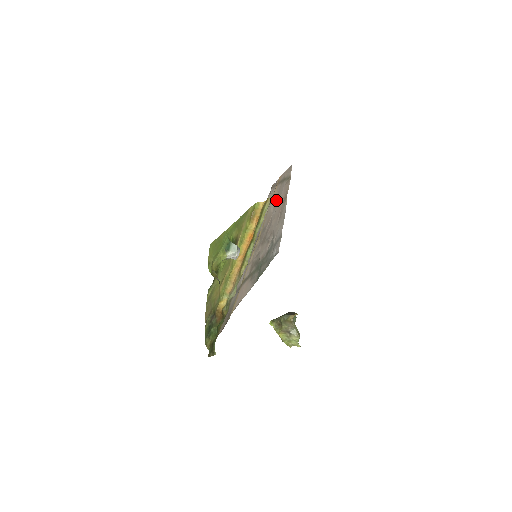
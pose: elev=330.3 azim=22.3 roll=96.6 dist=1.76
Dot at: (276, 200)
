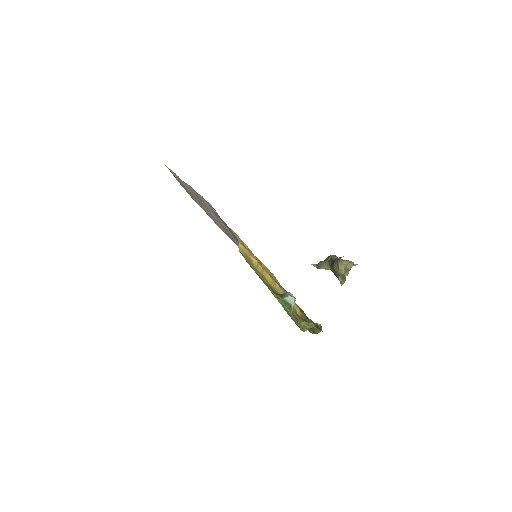
Dot at: (200, 204)
